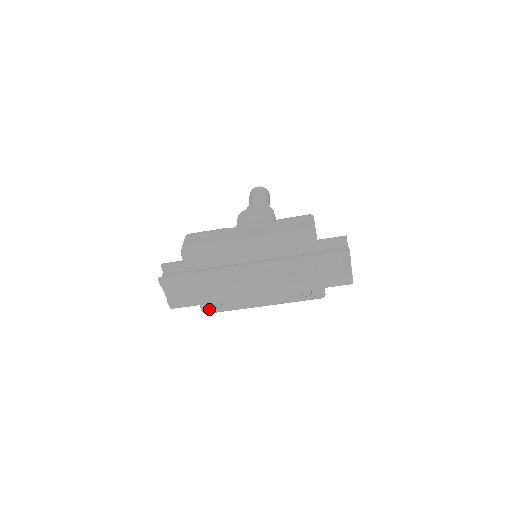
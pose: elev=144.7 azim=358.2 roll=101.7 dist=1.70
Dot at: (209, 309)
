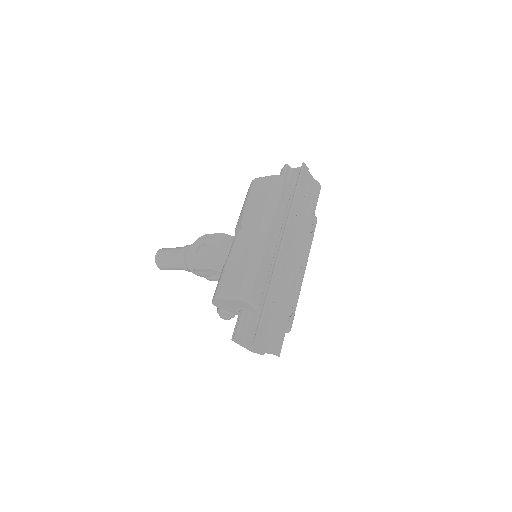
Dot at: (290, 322)
